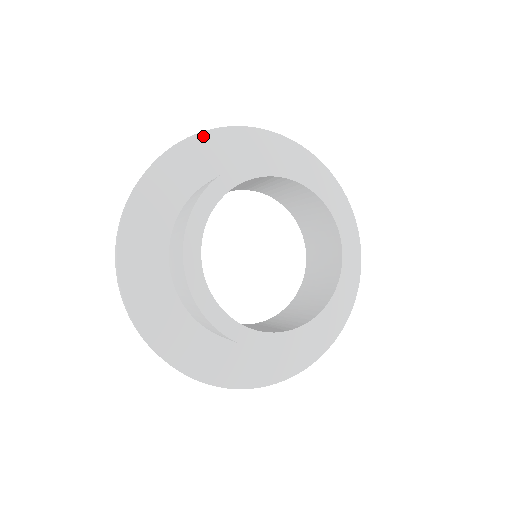
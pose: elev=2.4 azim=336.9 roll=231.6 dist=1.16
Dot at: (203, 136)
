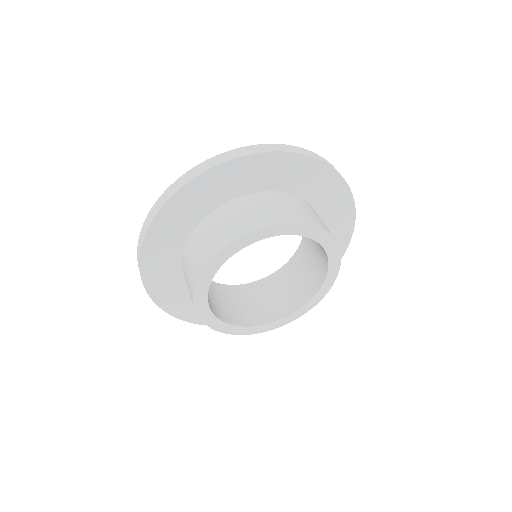
Dot at: (193, 183)
